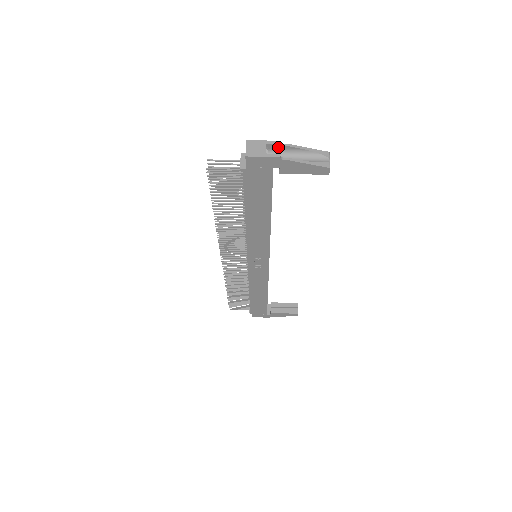
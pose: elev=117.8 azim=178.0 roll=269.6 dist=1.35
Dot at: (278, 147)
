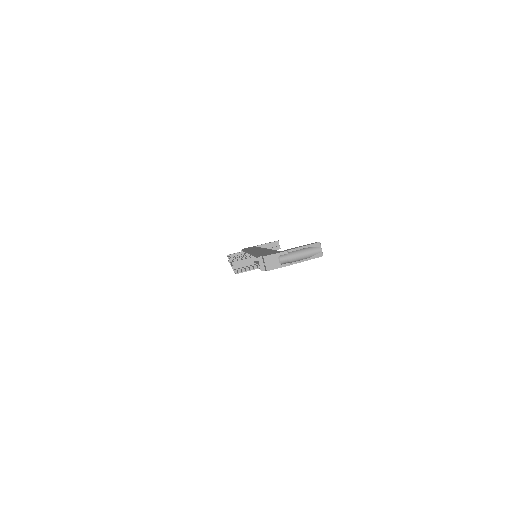
Dot at: (286, 253)
